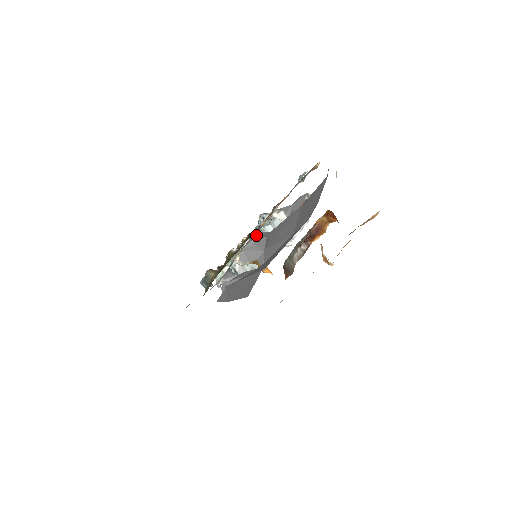
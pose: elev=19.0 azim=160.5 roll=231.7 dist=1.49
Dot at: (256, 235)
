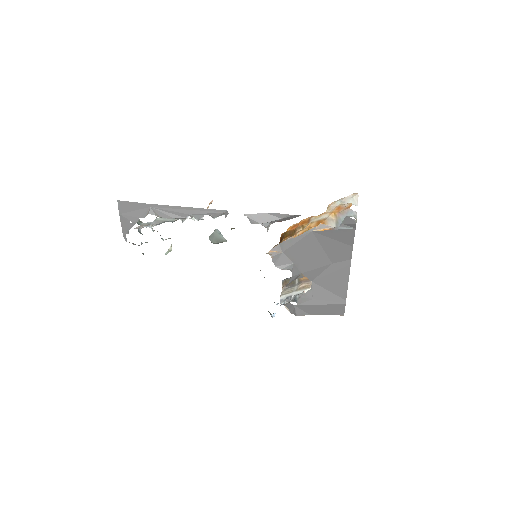
Dot at: occluded
